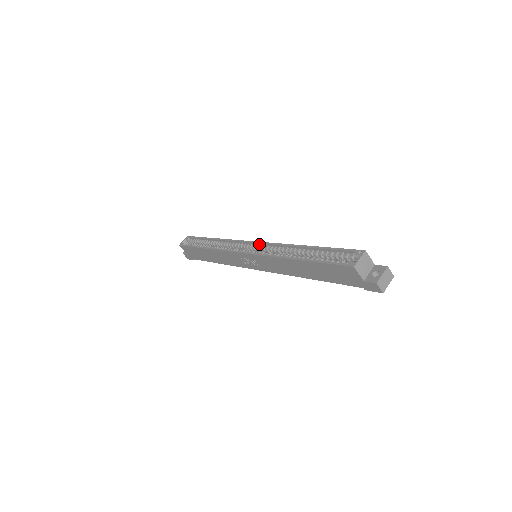
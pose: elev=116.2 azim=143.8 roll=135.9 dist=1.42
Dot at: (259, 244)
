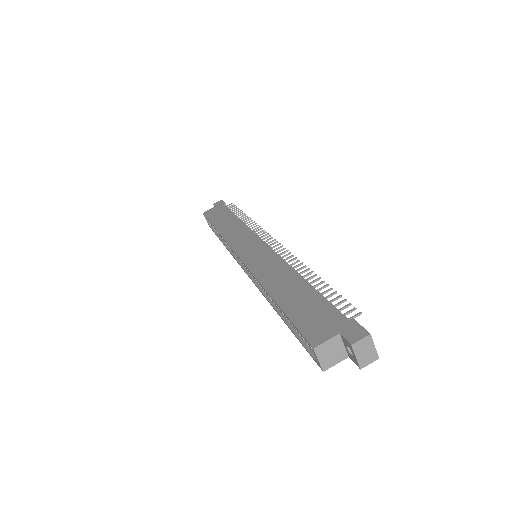
Dot at: (244, 262)
